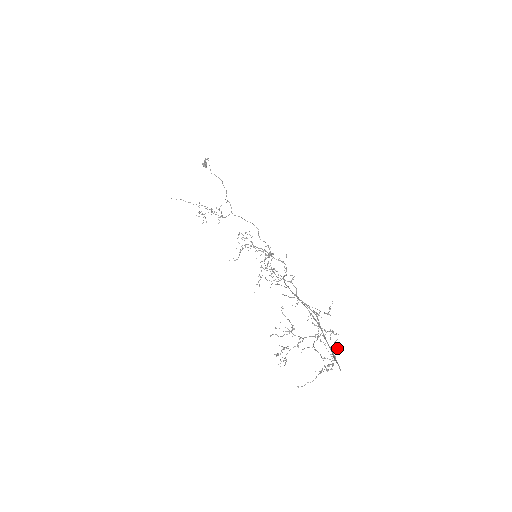
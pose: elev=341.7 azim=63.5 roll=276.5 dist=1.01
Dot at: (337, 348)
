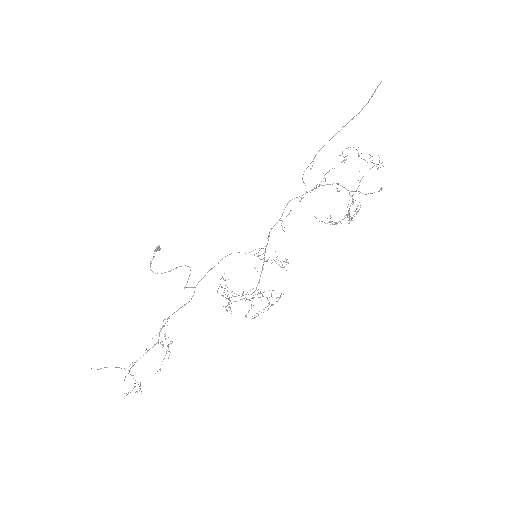
Dot at: (370, 157)
